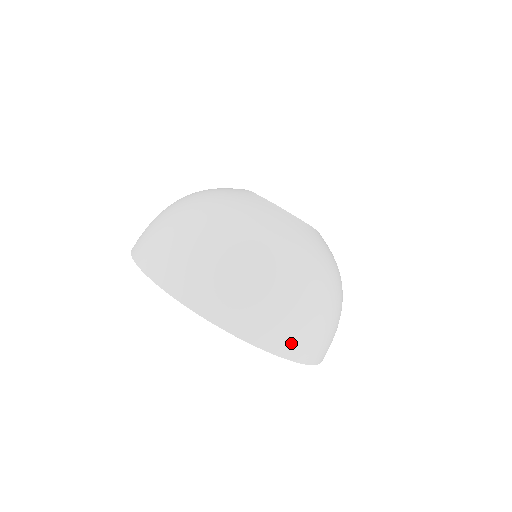
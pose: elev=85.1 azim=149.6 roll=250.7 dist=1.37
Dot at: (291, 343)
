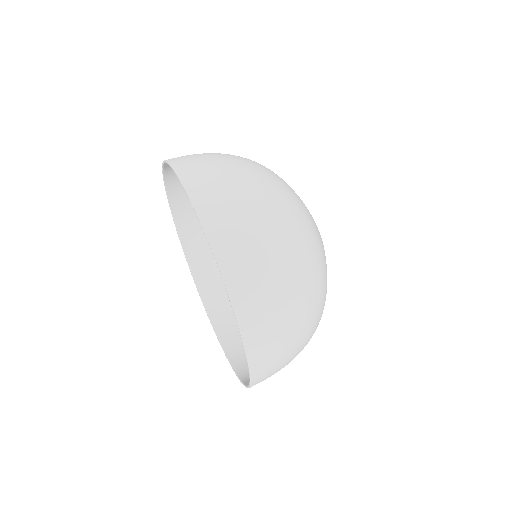
Dot at: (224, 228)
